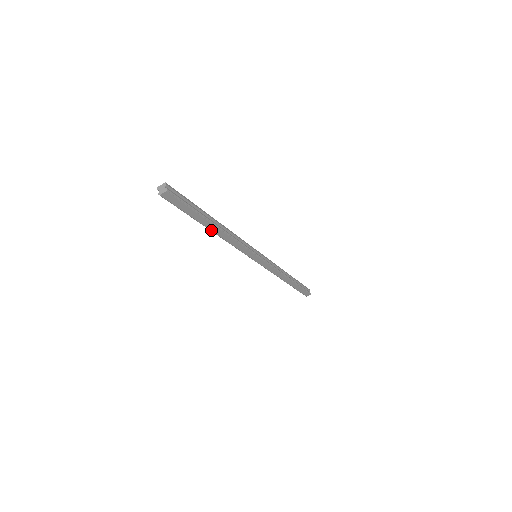
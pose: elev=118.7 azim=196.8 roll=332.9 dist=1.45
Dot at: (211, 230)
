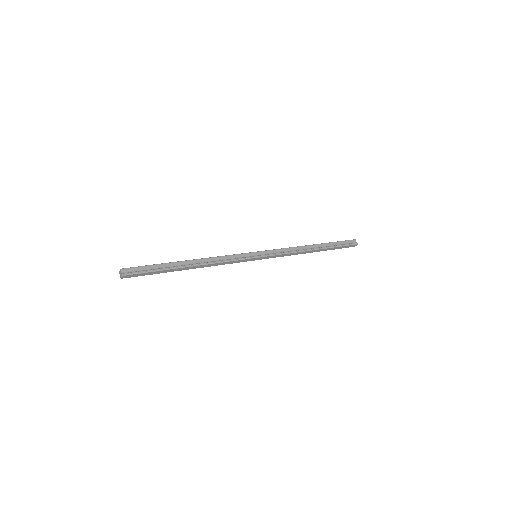
Dot at: (188, 269)
